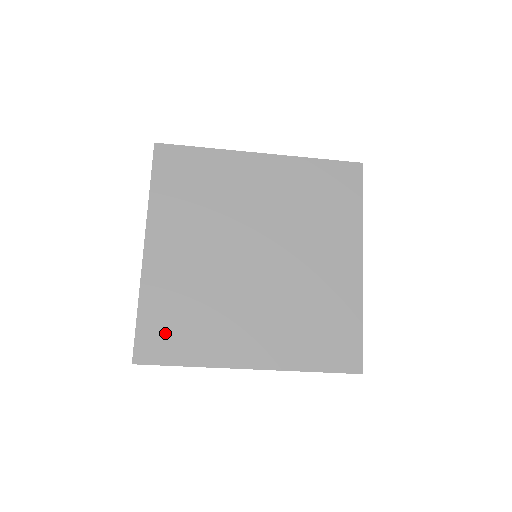
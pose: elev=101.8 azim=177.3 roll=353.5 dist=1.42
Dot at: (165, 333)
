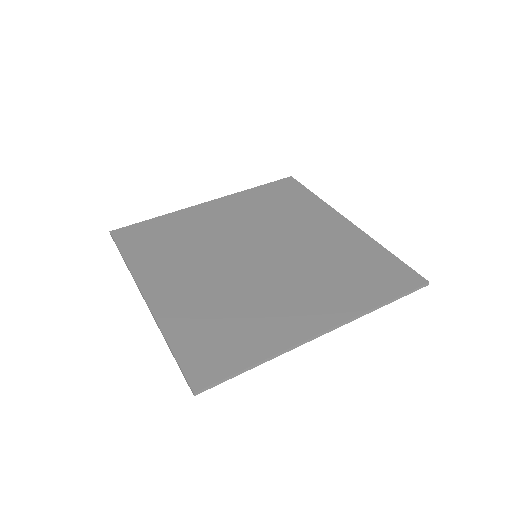
Dot at: (146, 236)
